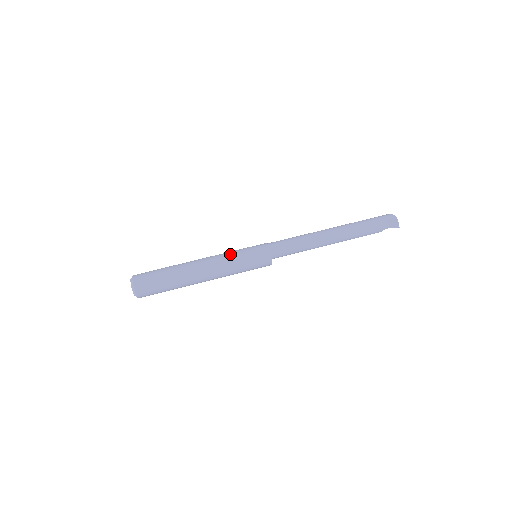
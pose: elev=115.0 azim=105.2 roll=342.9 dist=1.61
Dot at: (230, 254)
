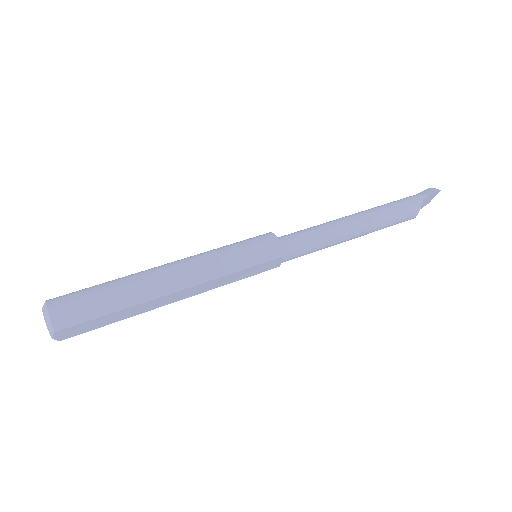
Dot at: occluded
